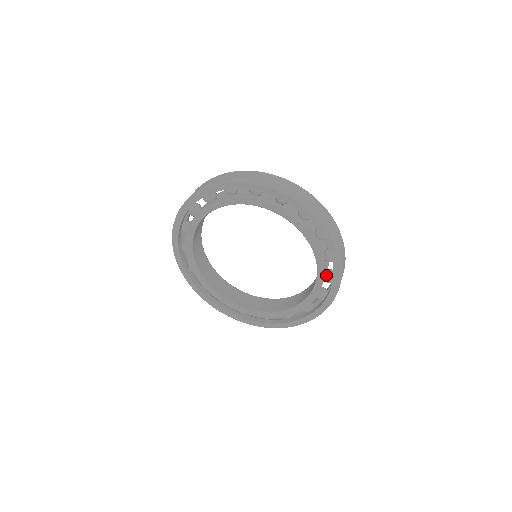
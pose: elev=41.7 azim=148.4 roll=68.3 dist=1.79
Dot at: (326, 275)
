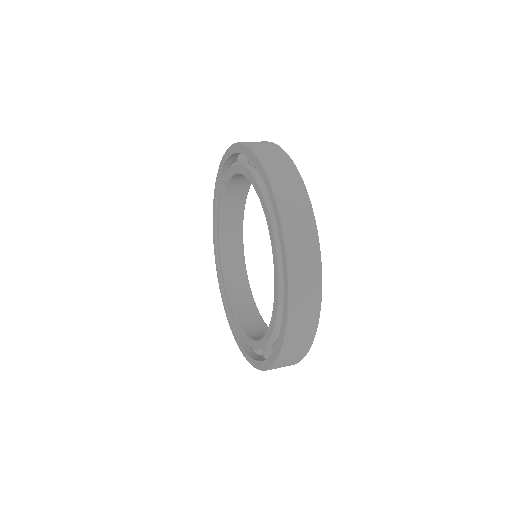
Dot at: occluded
